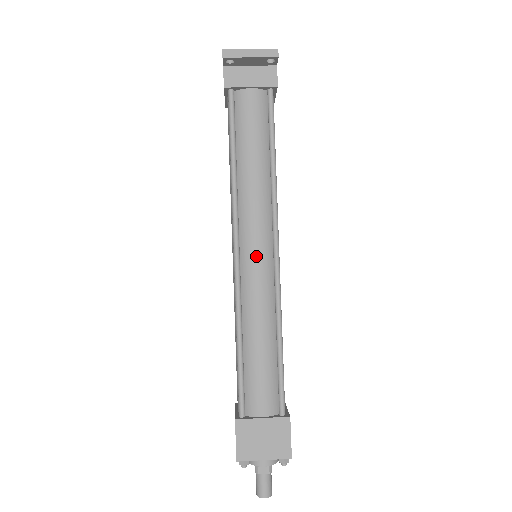
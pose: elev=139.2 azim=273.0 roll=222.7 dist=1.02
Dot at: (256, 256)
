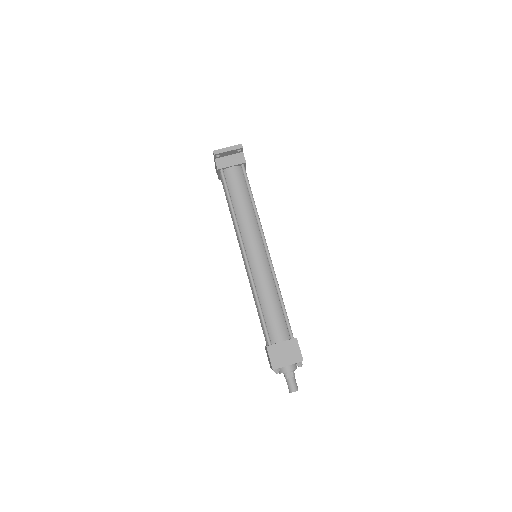
Dot at: (256, 254)
